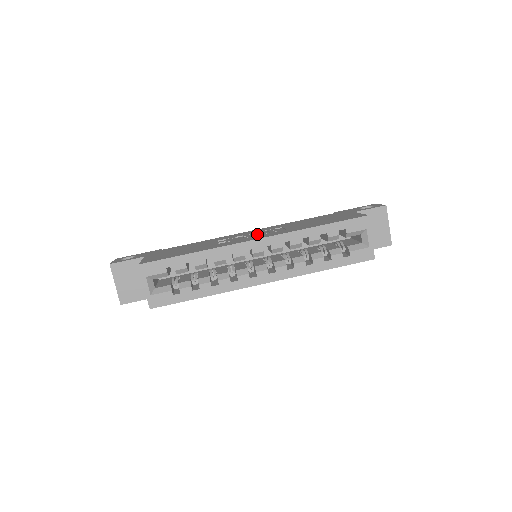
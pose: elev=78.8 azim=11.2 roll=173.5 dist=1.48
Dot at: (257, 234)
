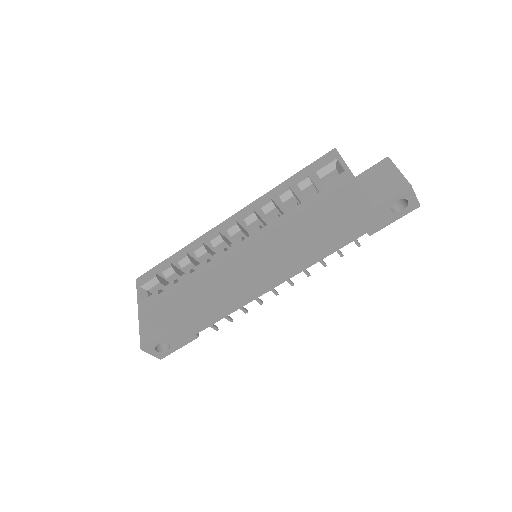
Dot at: occluded
